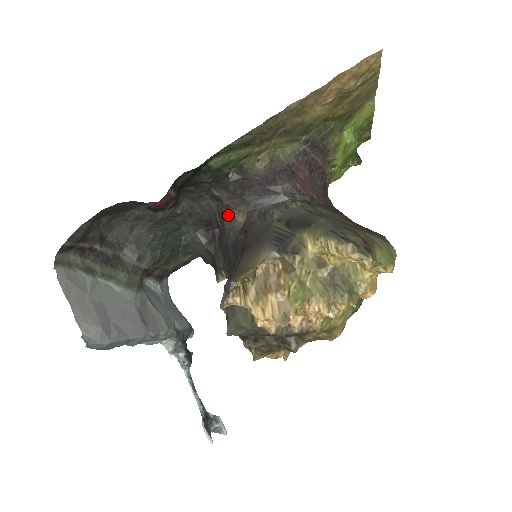
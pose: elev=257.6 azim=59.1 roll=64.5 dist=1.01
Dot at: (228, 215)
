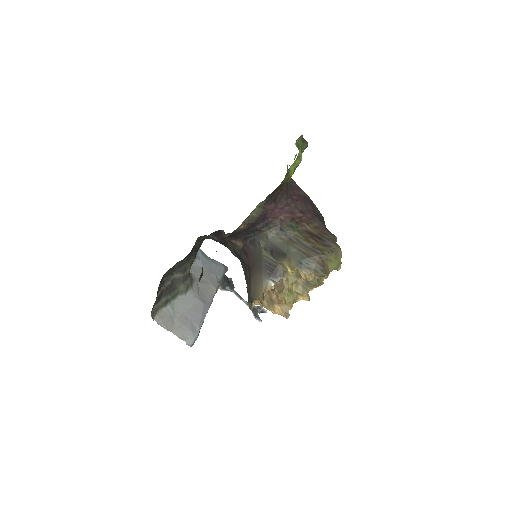
Dot at: (230, 242)
